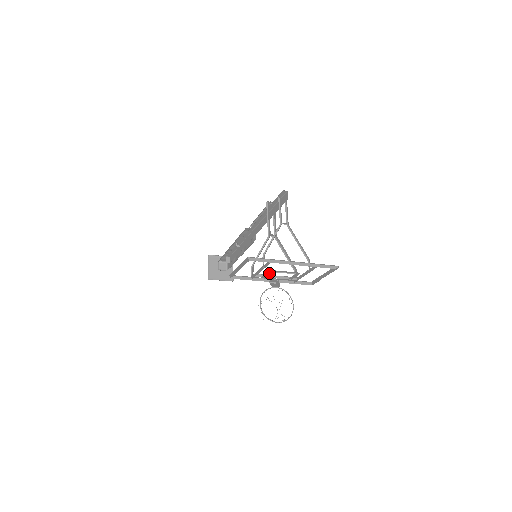
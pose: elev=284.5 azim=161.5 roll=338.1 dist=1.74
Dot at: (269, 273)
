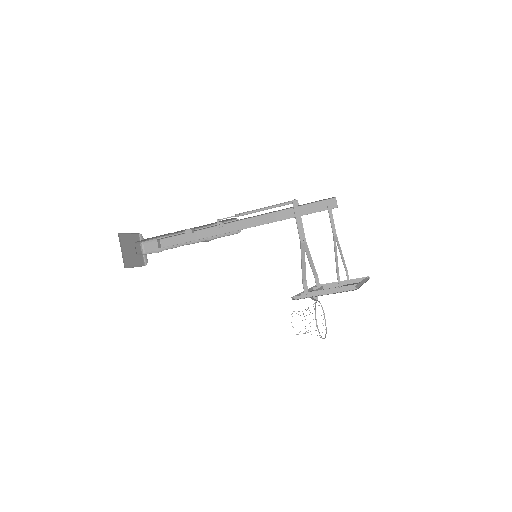
Dot at: occluded
